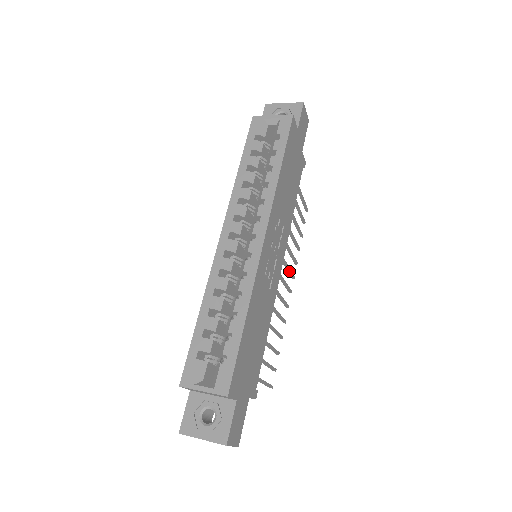
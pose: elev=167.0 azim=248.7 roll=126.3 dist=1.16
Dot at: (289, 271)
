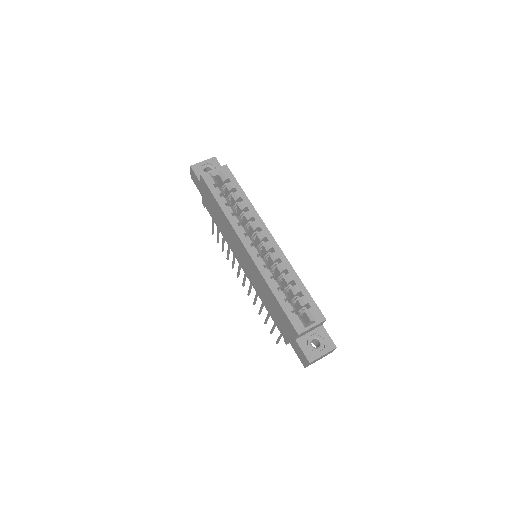
Dot at: occluded
